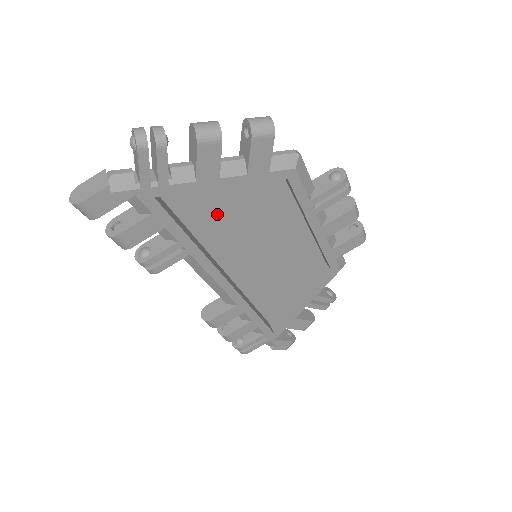
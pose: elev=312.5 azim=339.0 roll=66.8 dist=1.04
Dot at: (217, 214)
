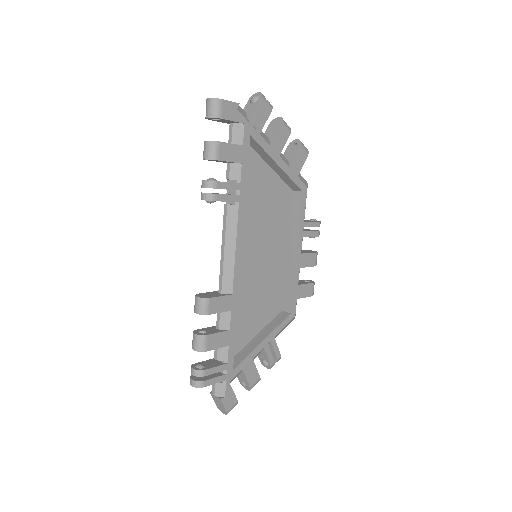
Dot at: (255, 194)
